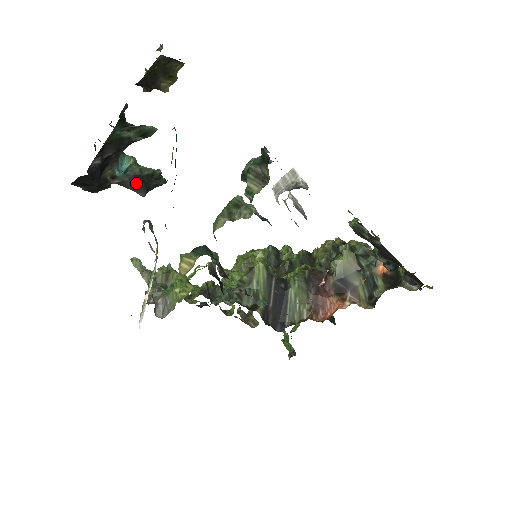
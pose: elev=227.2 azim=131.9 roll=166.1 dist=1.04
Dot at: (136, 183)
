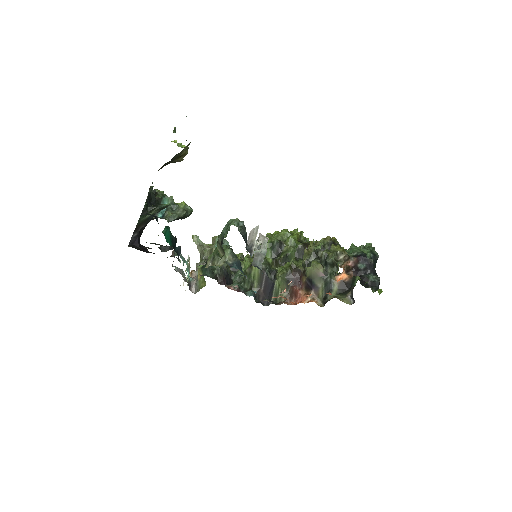
Dot at: occluded
